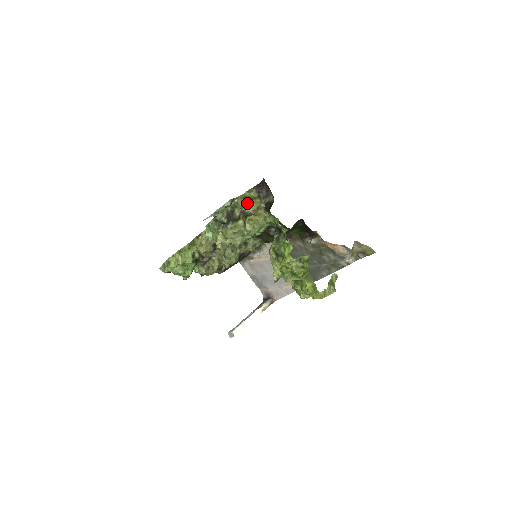
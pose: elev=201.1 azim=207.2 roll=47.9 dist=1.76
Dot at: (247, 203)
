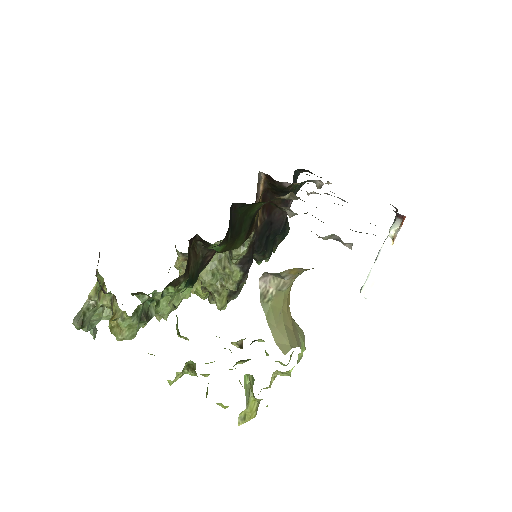
Dot at: (100, 300)
